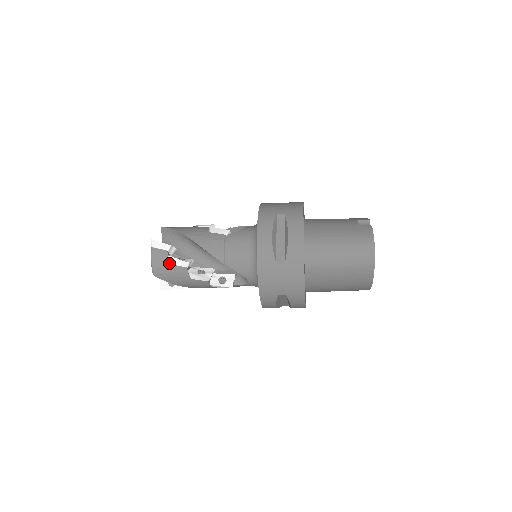
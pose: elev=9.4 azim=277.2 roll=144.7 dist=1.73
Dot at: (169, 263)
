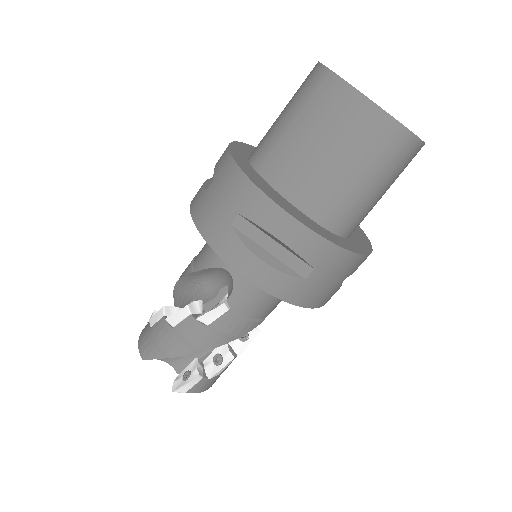
Dot at: (151, 329)
